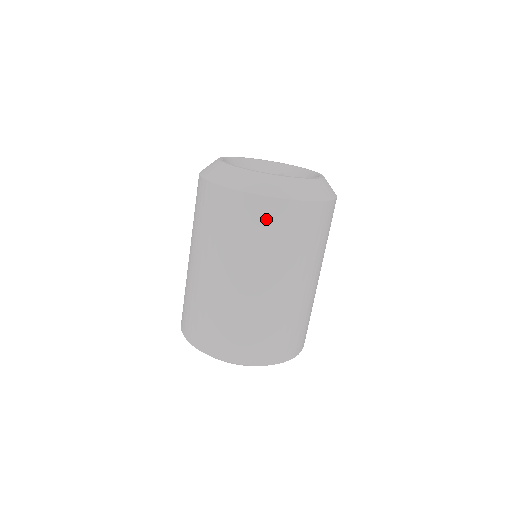
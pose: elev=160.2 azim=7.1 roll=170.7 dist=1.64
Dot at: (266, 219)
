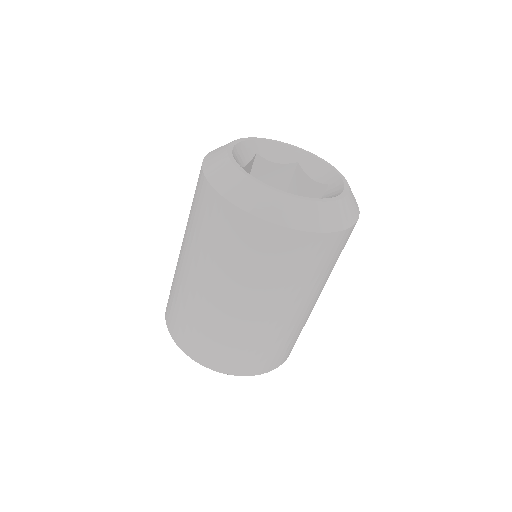
Dot at: (205, 208)
